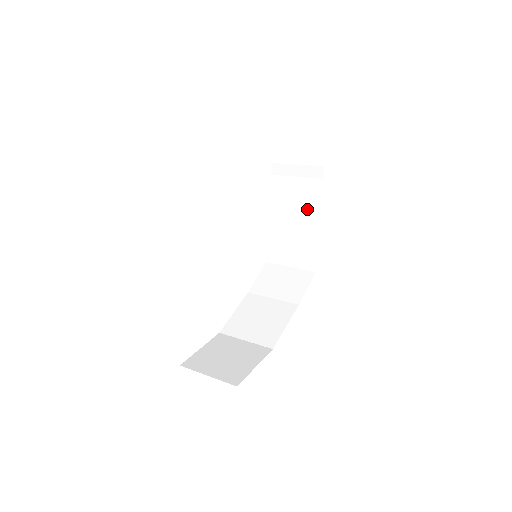
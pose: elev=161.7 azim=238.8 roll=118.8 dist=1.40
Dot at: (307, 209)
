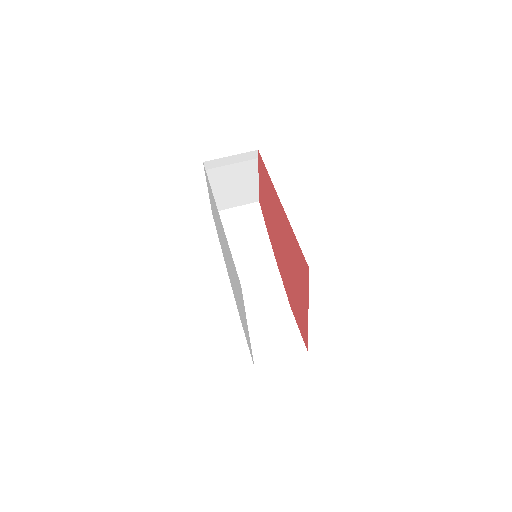
Dot at: (241, 184)
